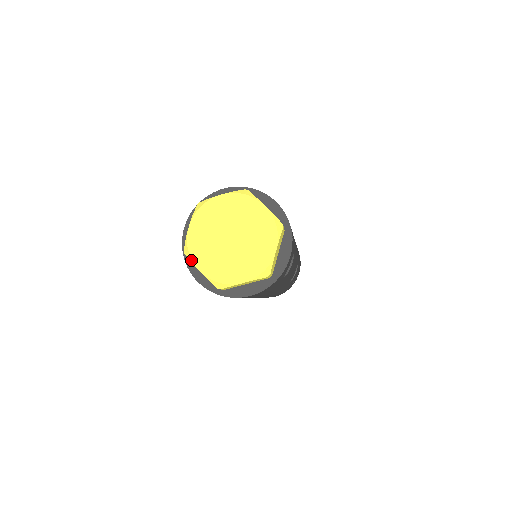
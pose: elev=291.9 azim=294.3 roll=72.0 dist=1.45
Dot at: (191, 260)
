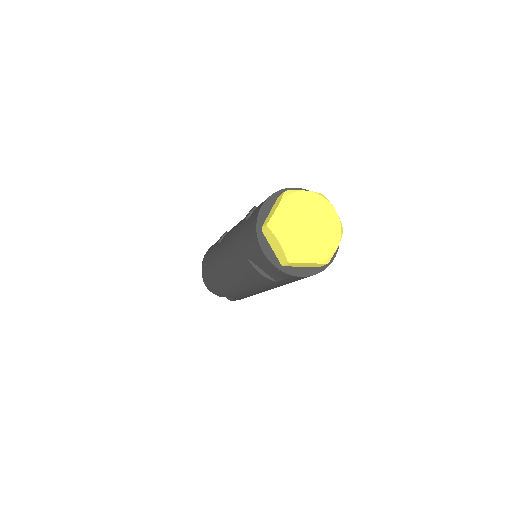
Dot at: (275, 232)
